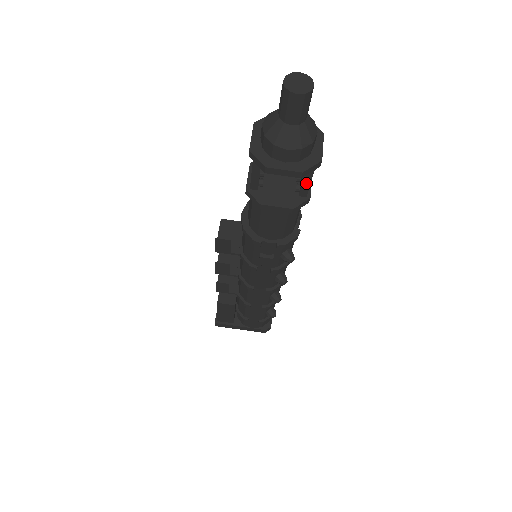
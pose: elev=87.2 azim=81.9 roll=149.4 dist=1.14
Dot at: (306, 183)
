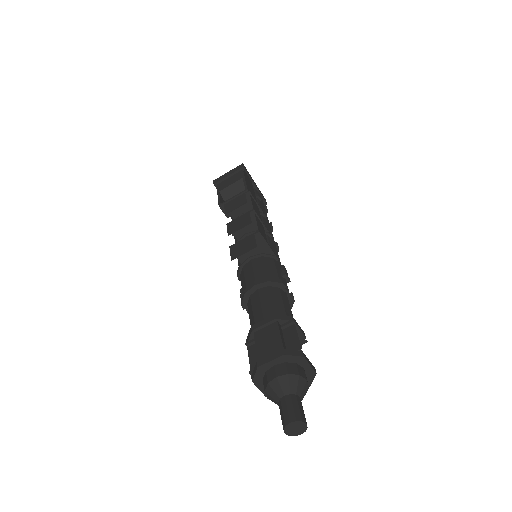
Dot at: occluded
